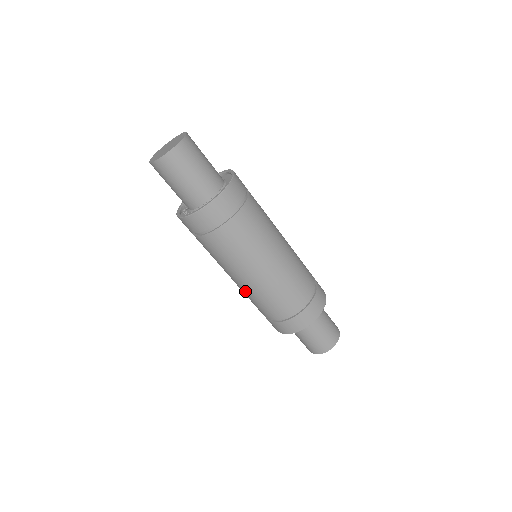
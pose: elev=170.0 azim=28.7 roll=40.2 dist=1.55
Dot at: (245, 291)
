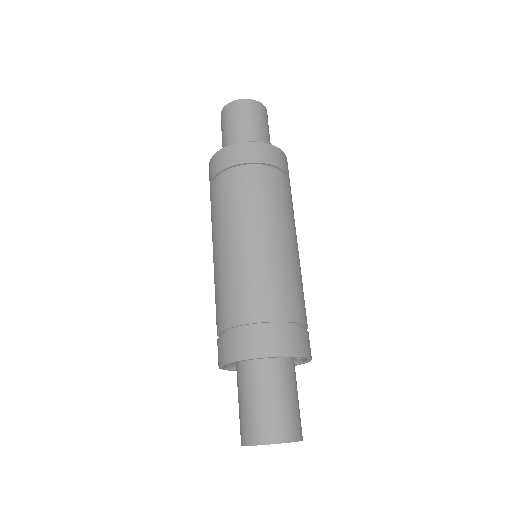
Dot at: occluded
